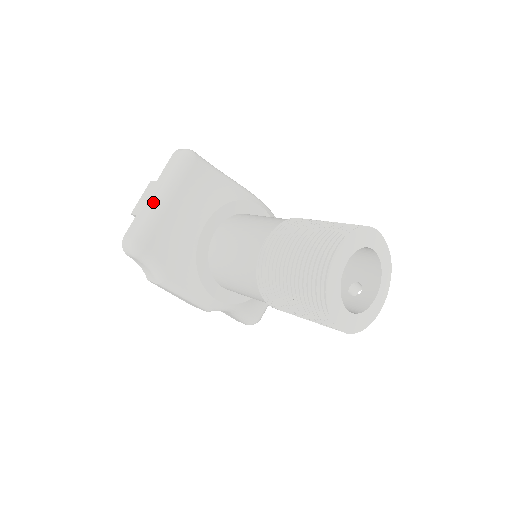
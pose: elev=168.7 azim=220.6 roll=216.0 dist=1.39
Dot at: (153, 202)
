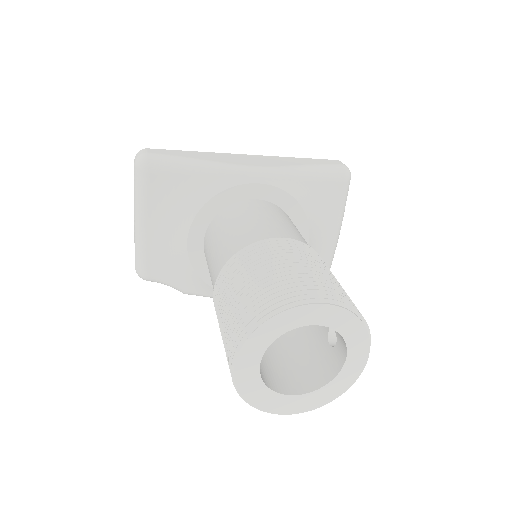
Dot at: (134, 229)
